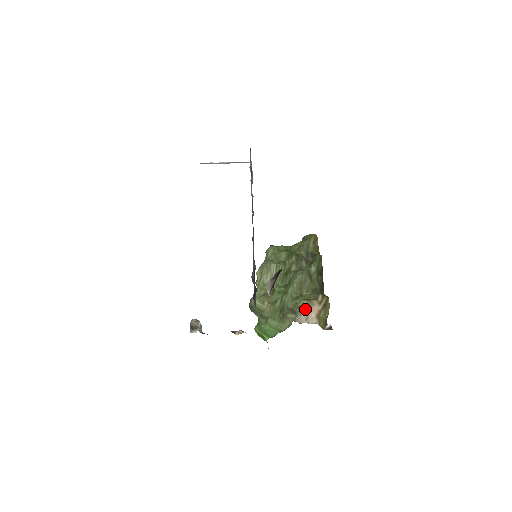
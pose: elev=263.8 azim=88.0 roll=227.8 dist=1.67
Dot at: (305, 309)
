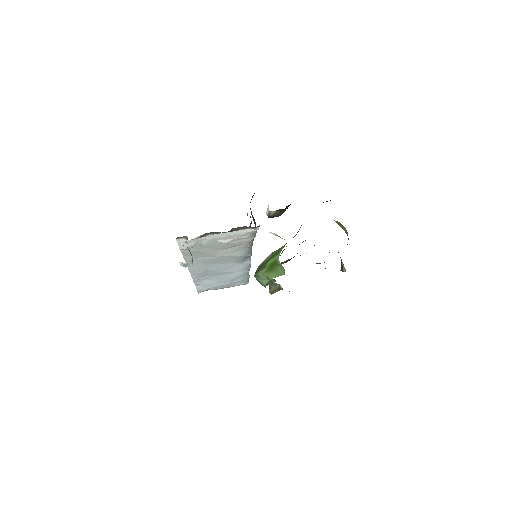
Dot at: occluded
